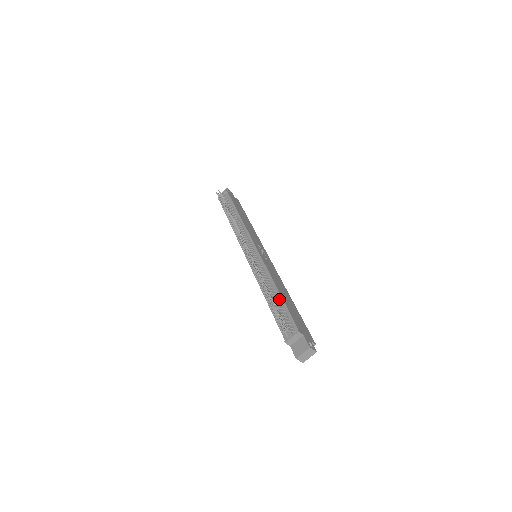
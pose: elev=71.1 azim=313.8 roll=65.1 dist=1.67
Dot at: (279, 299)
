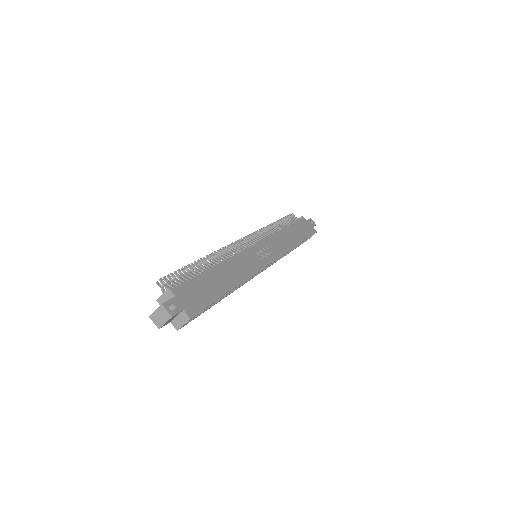
Dot at: (205, 271)
